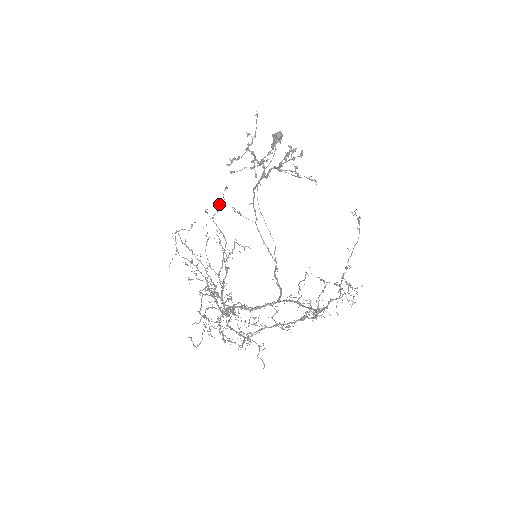
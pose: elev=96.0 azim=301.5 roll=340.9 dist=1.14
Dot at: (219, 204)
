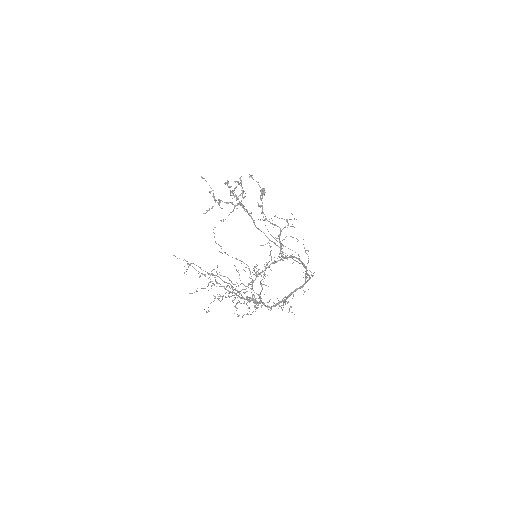
Dot at: occluded
